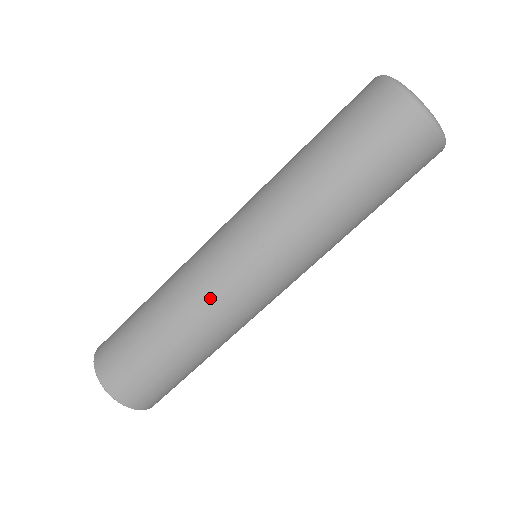
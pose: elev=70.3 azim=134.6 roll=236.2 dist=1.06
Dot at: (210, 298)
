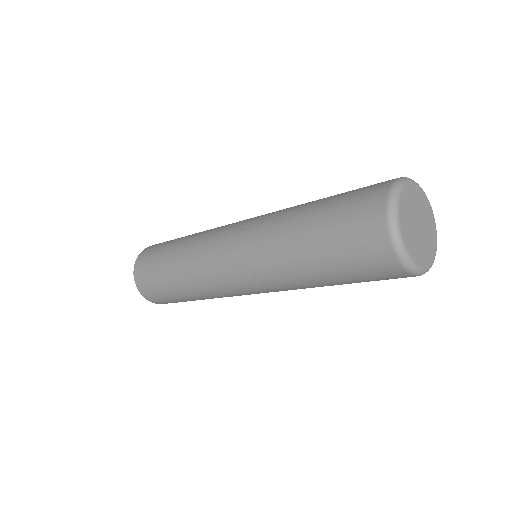
Dot at: (211, 287)
